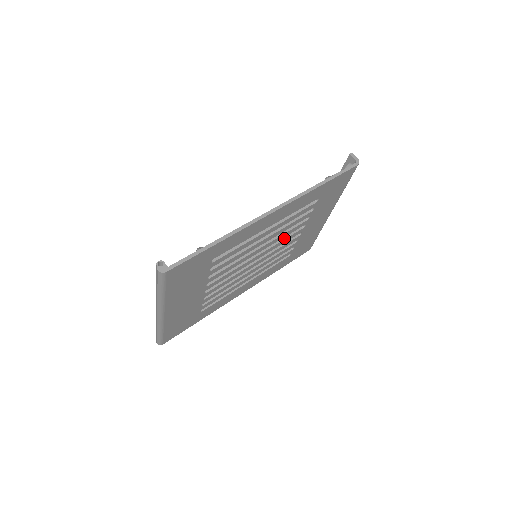
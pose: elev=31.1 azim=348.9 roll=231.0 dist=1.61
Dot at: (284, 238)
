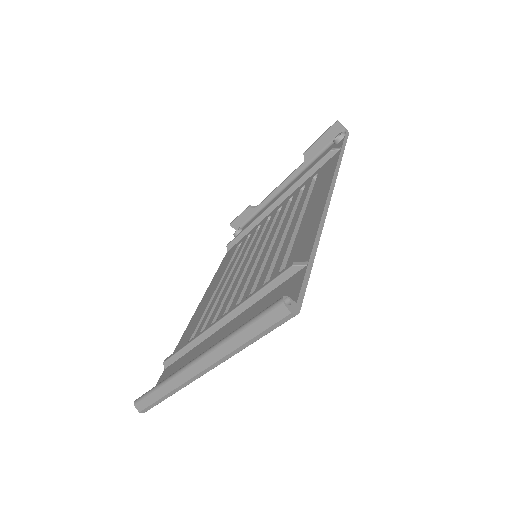
Dot at: (272, 227)
